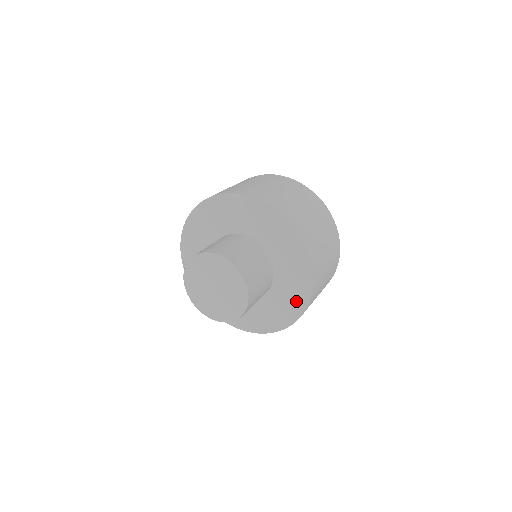
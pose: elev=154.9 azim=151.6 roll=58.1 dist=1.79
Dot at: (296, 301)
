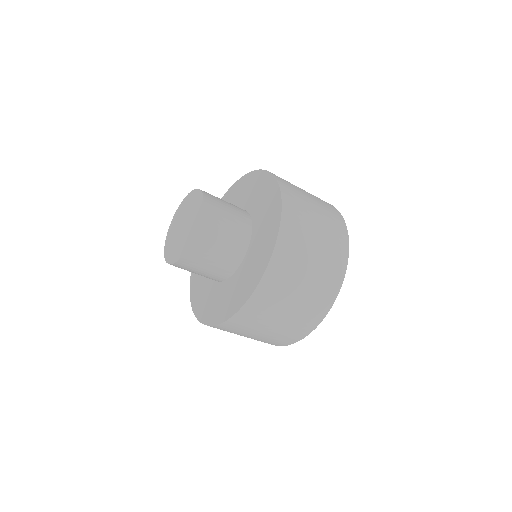
Dot at: (270, 193)
